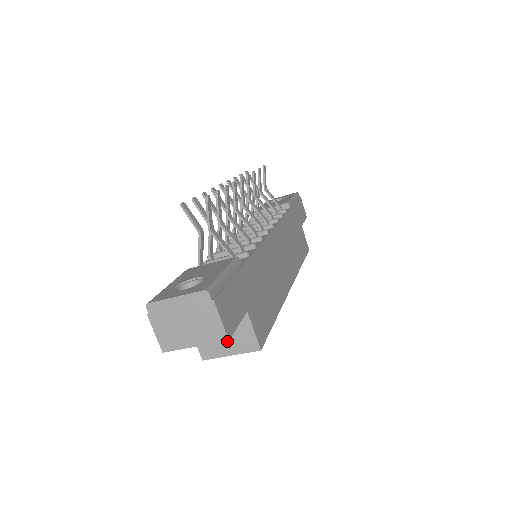
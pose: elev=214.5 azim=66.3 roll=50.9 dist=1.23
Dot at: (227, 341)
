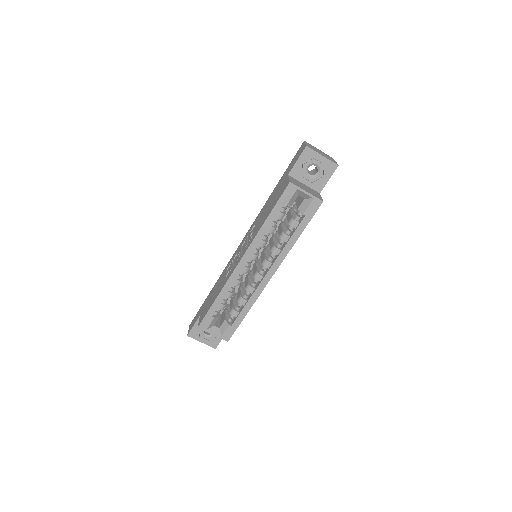
Dot at: (307, 189)
